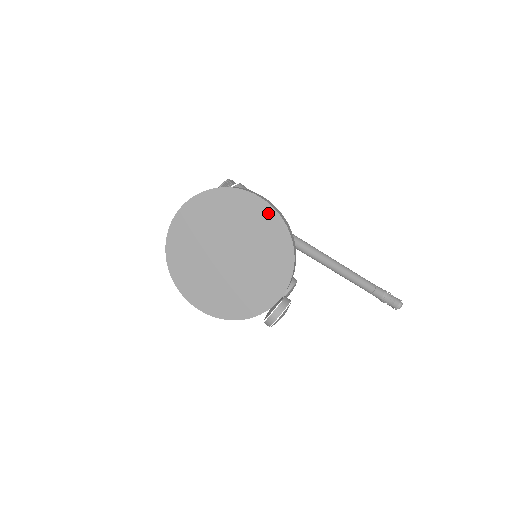
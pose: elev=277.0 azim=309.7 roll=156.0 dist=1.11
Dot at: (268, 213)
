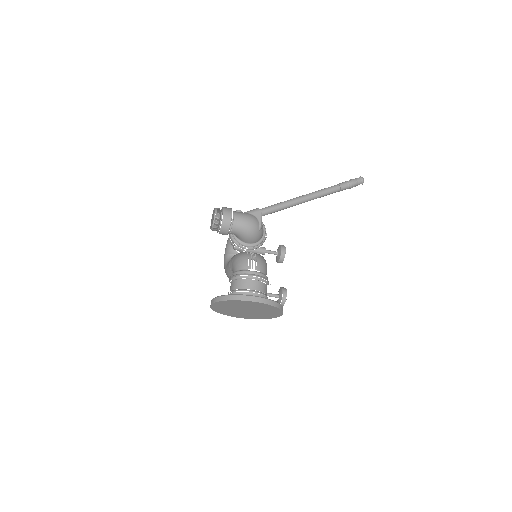
Dot at: (258, 304)
